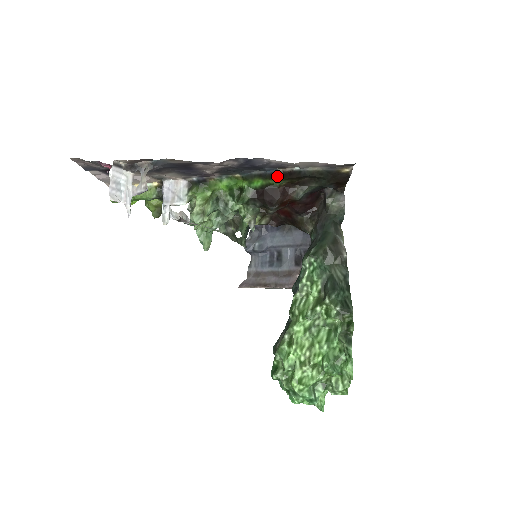
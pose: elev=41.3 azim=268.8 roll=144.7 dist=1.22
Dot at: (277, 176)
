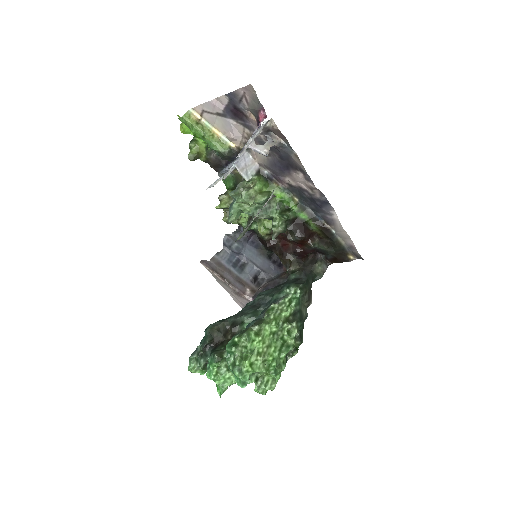
Dot at: (319, 224)
